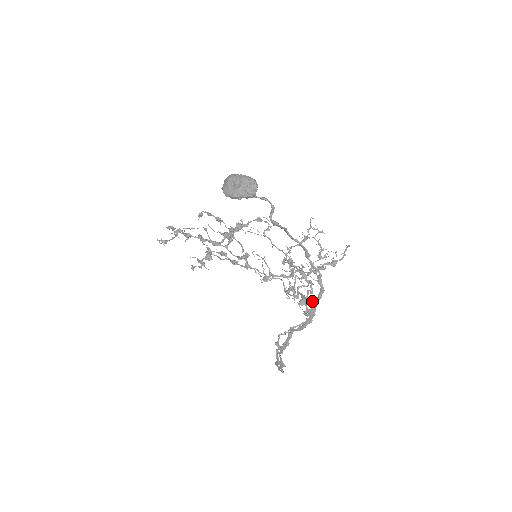
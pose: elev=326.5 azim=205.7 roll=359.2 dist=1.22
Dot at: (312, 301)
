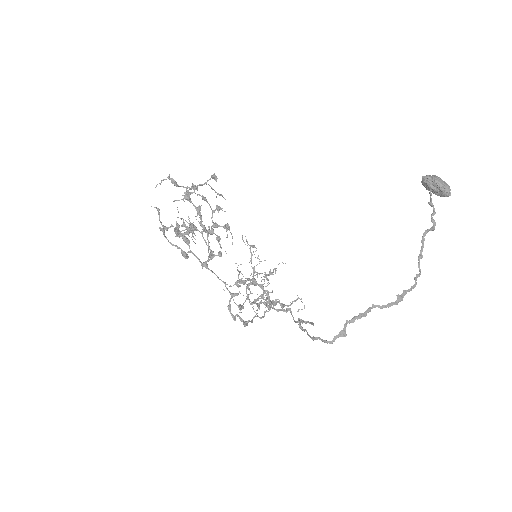
Dot at: (404, 290)
